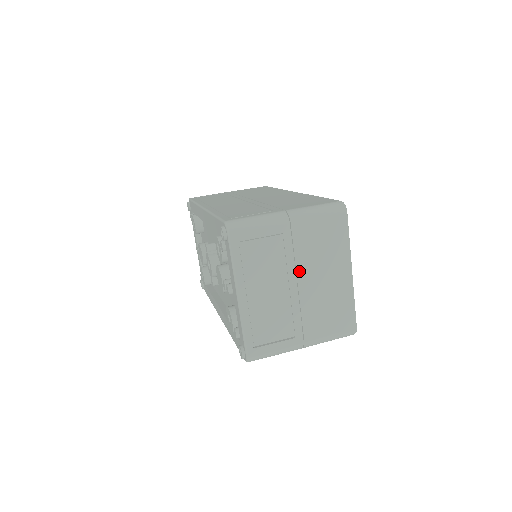
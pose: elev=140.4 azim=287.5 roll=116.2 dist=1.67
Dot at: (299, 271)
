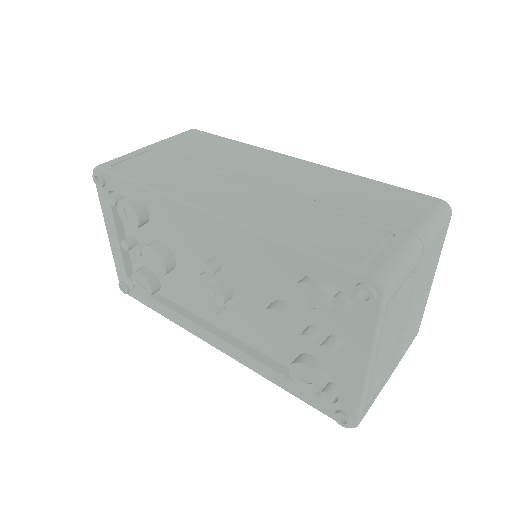
Dot at: (411, 303)
